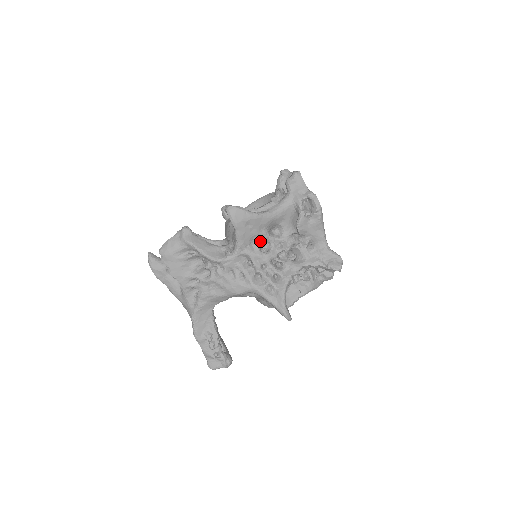
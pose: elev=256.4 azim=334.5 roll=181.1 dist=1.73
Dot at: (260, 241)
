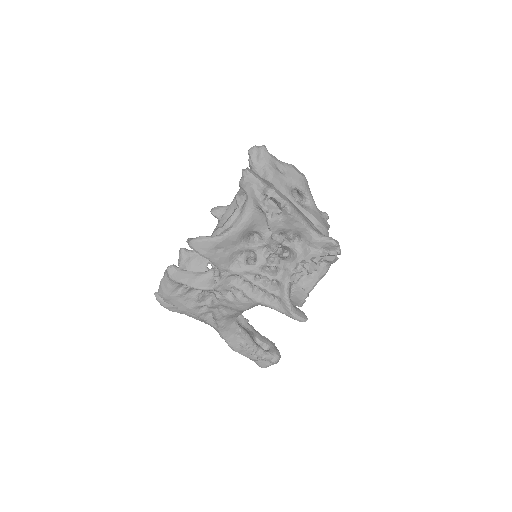
Dot at: (242, 255)
